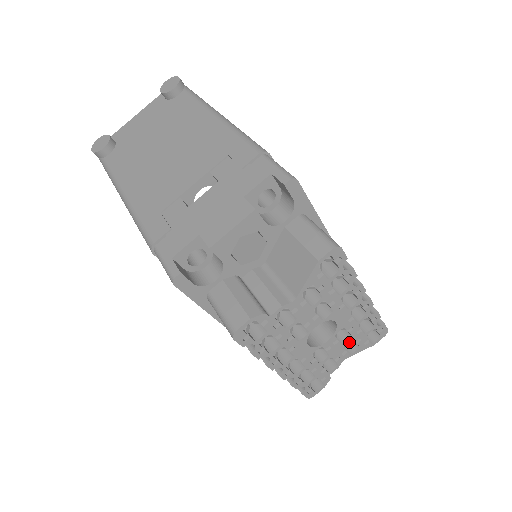
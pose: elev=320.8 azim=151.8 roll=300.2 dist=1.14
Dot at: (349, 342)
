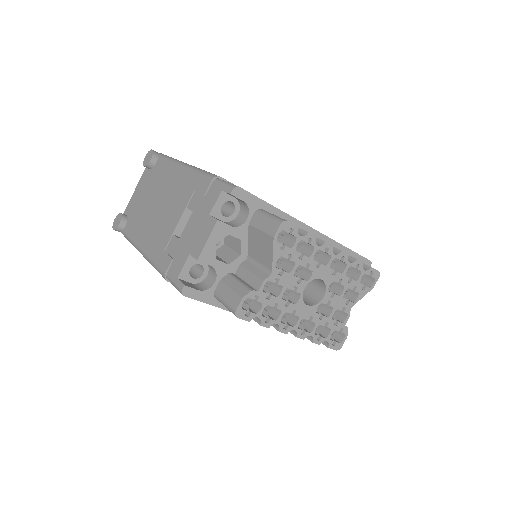
Dot at: (351, 293)
